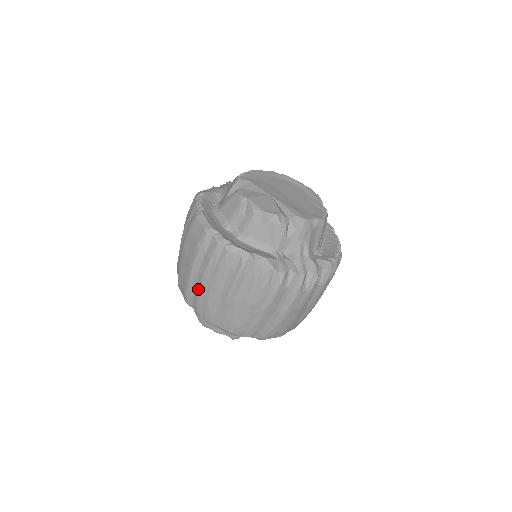
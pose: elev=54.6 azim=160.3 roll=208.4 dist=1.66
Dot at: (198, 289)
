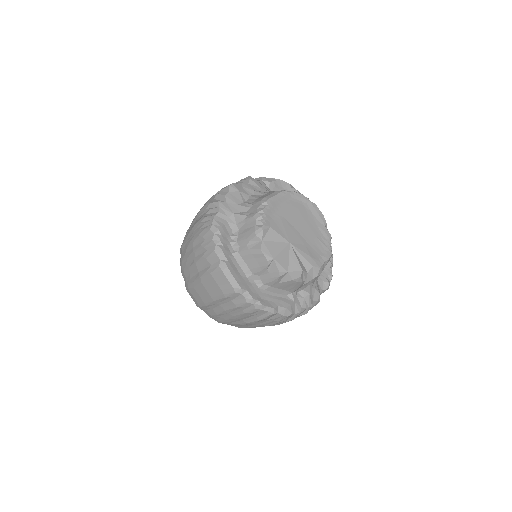
Dot at: (216, 312)
